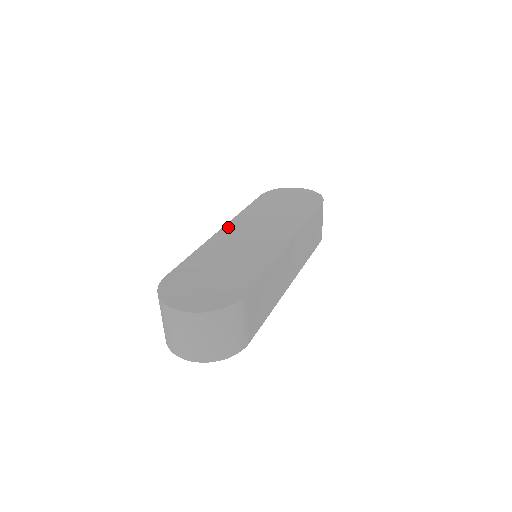
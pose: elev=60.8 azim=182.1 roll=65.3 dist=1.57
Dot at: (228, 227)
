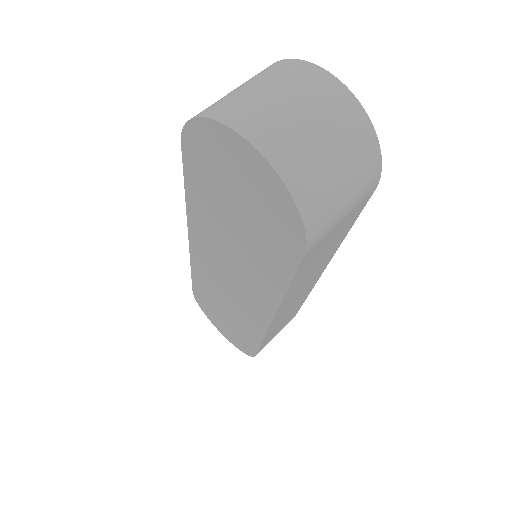
Dot at: occluded
